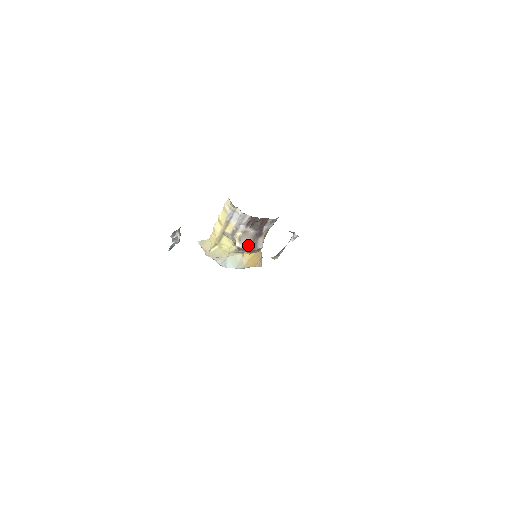
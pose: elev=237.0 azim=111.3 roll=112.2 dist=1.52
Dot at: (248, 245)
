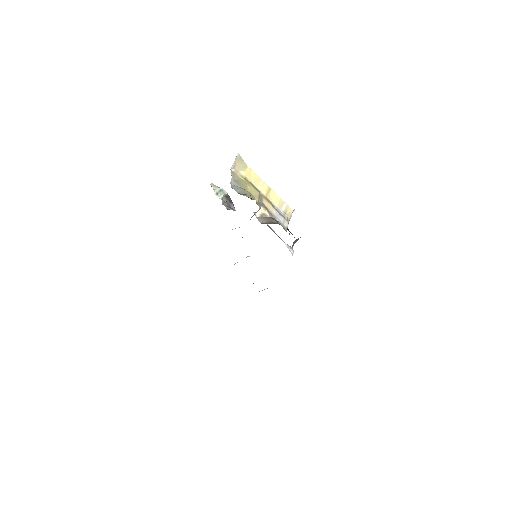
Dot at: (262, 221)
